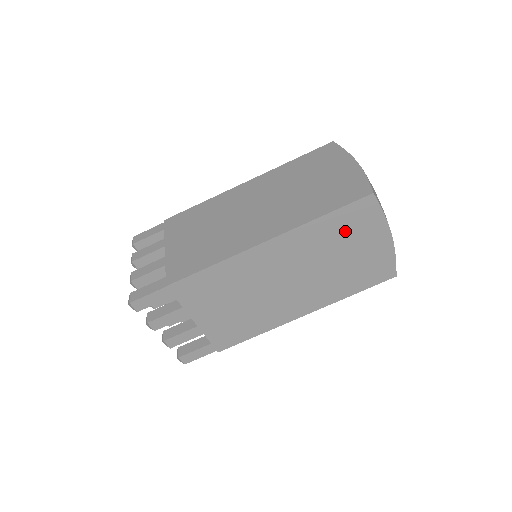
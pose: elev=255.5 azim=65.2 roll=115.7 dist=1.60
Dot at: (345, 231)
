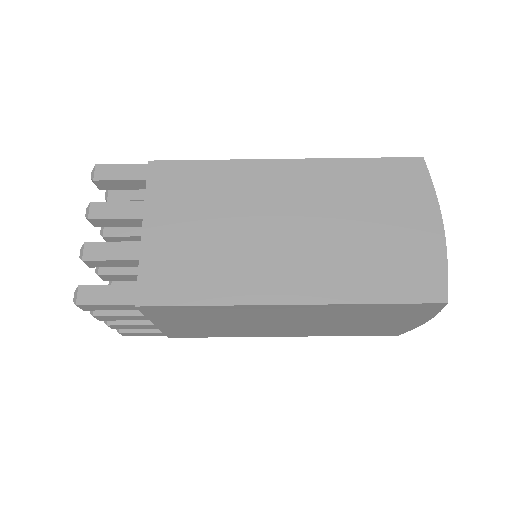
Dot at: (385, 313)
